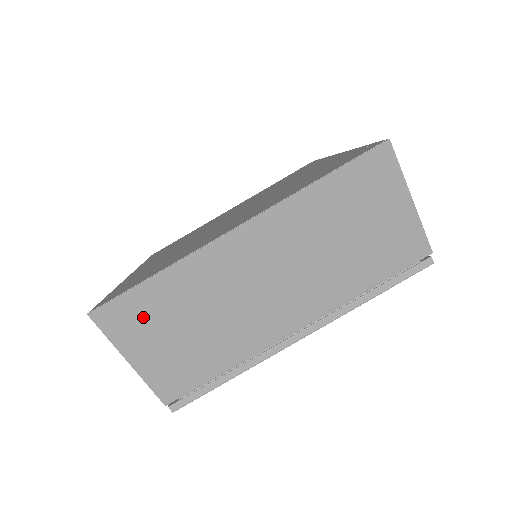
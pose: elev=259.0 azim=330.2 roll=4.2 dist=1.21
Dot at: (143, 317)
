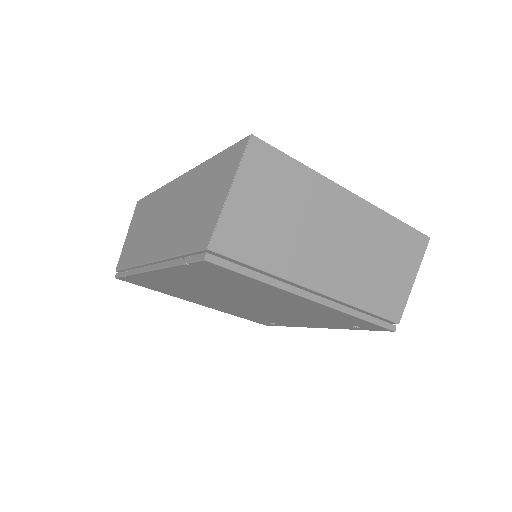
Dot at: (270, 176)
